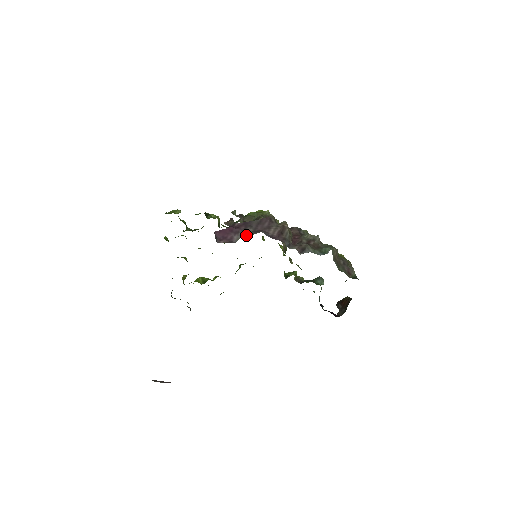
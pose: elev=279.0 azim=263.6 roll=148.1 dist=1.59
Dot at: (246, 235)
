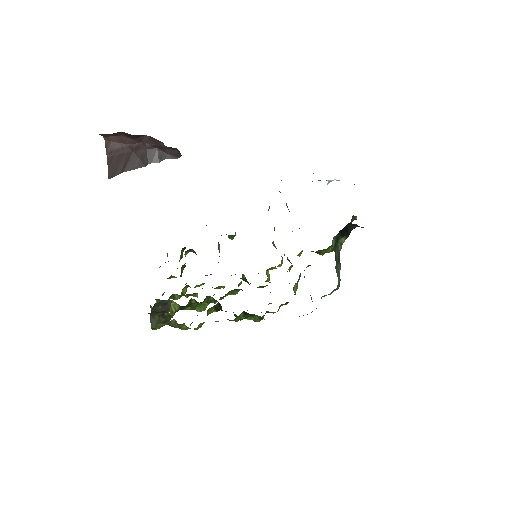
Dot at: occluded
